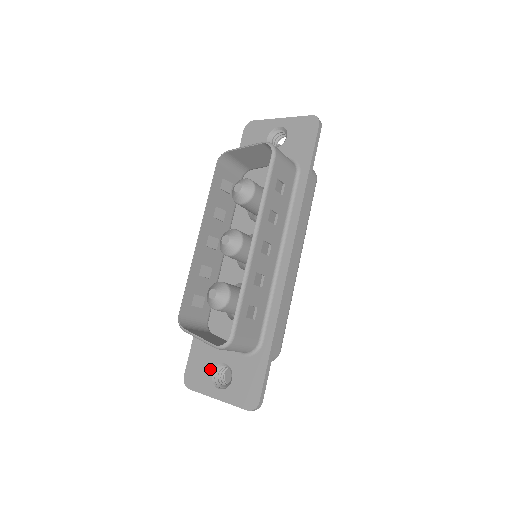
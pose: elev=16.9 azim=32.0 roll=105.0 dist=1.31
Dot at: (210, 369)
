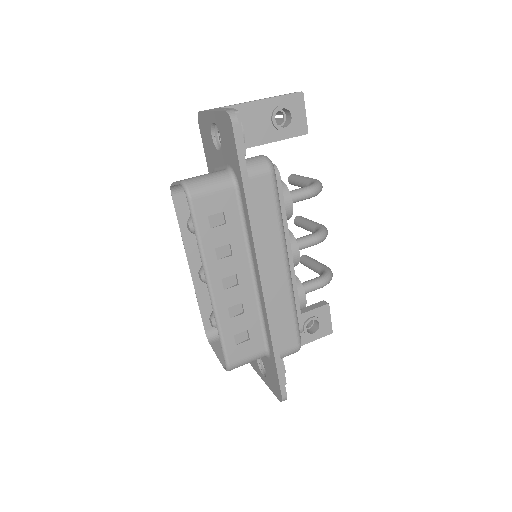
Dot at: occluded
